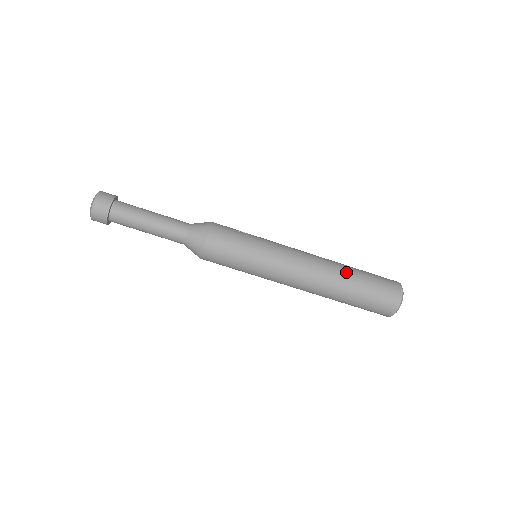
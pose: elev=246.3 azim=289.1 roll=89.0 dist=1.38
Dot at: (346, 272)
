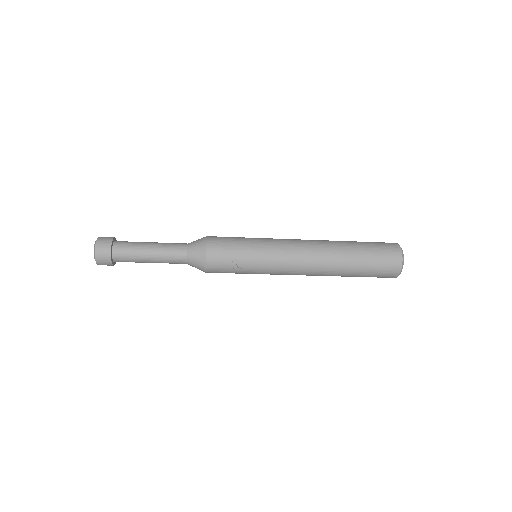
Dot at: (341, 274)
